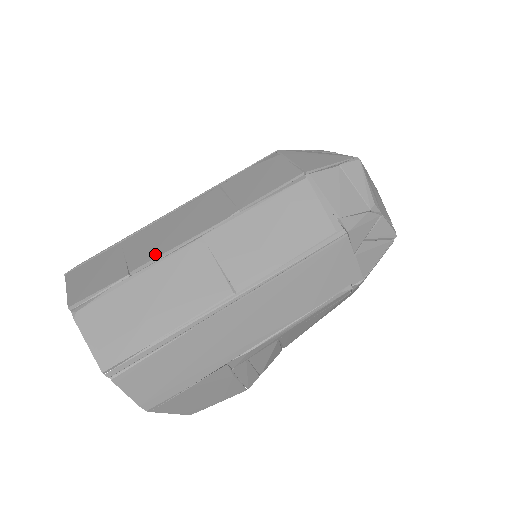
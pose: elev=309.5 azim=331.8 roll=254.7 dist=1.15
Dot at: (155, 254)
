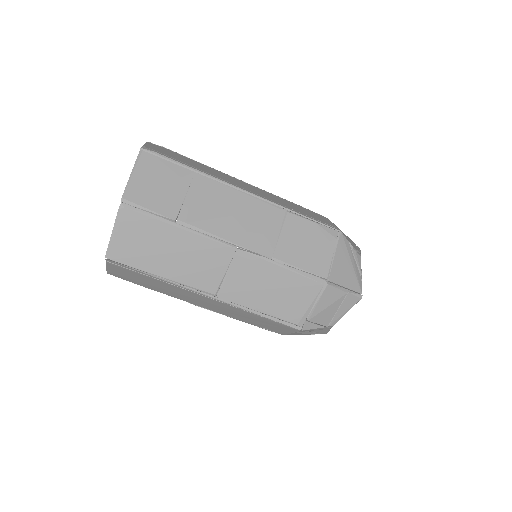
Dot at: (203, 225)
